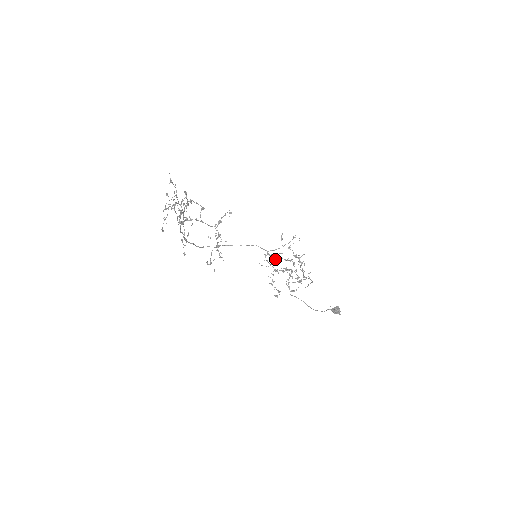
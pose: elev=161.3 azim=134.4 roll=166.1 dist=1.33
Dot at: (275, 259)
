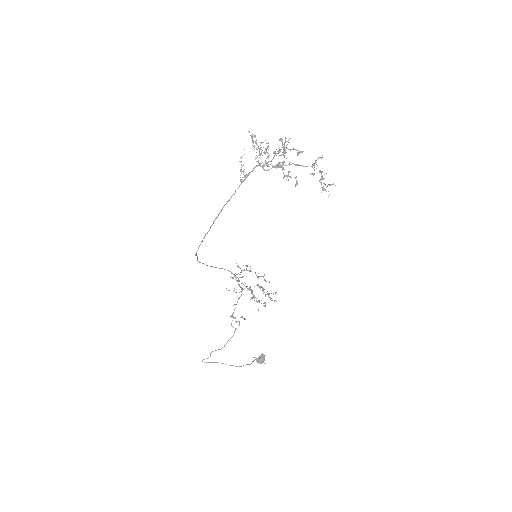
Dot at: occluded
